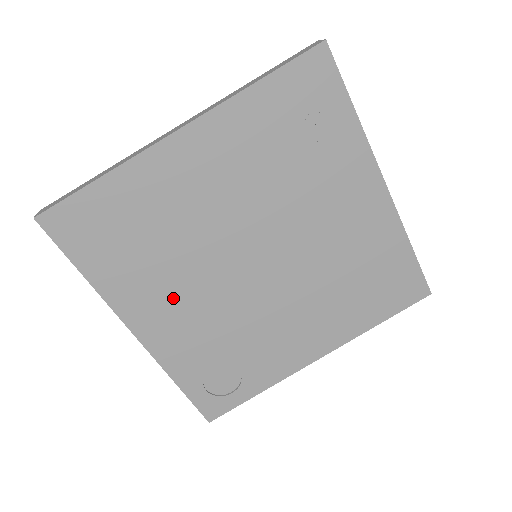
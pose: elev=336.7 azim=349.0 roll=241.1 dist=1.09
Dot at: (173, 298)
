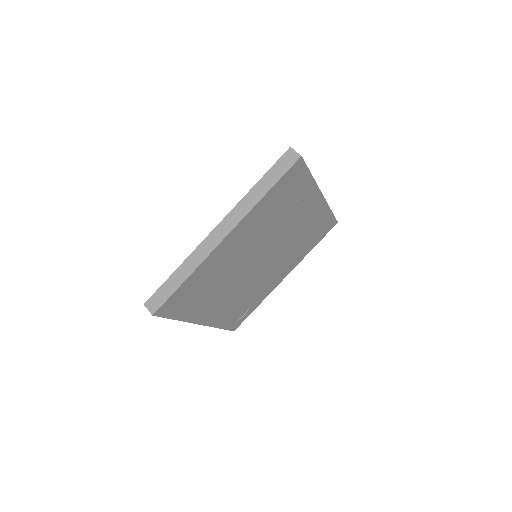
Dot at: (220, 300)
